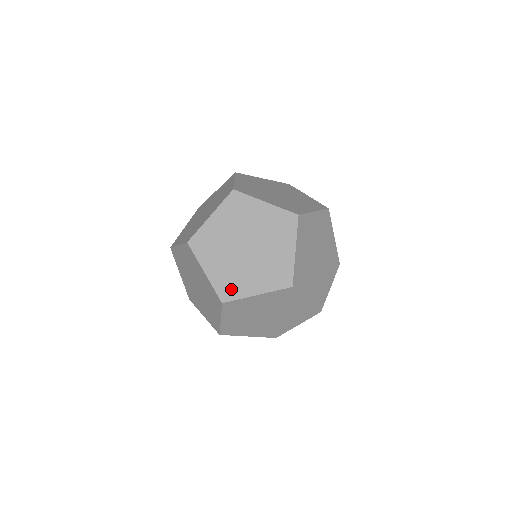
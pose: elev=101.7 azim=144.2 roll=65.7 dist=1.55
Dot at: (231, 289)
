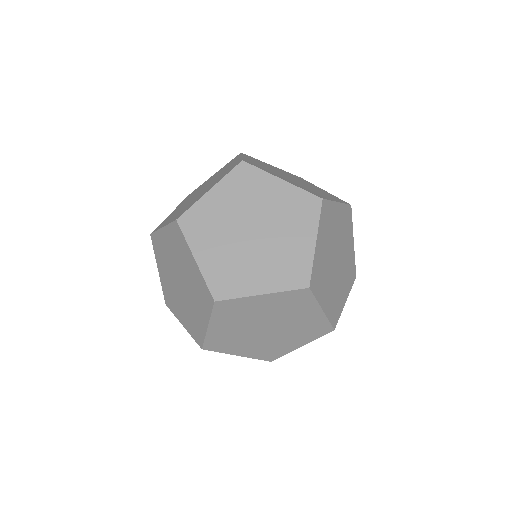
Dot at: (185, 210)
